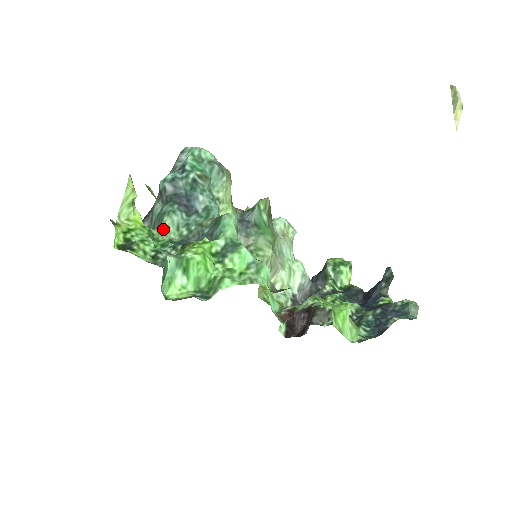
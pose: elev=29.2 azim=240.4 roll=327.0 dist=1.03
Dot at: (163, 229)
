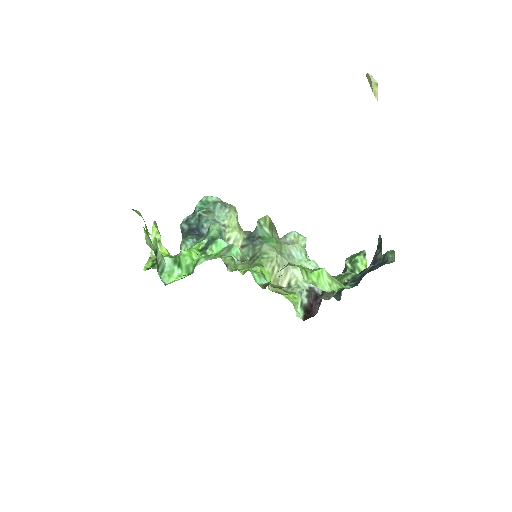
Dot at: occluded
